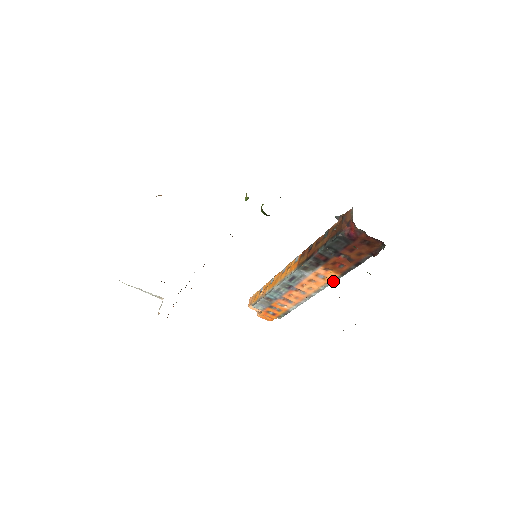
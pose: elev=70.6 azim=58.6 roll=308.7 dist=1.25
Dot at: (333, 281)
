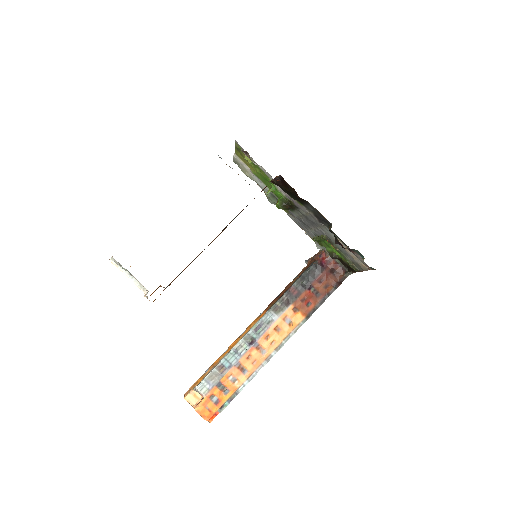
Dot at: (297, 329)
